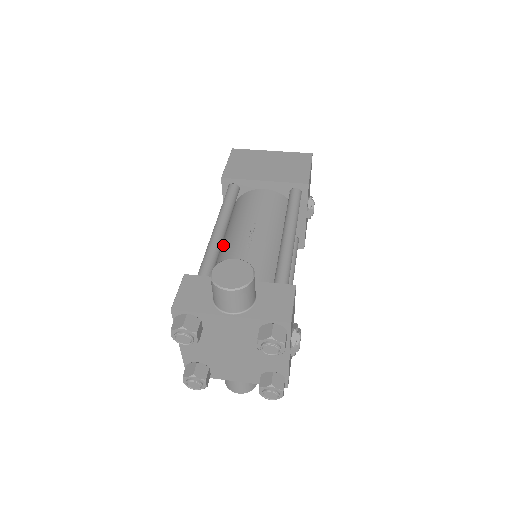
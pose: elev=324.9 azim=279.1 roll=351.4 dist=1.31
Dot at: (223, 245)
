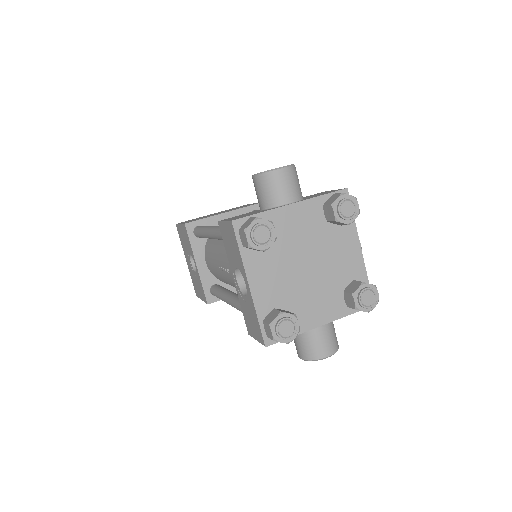
Dot at: occluded
